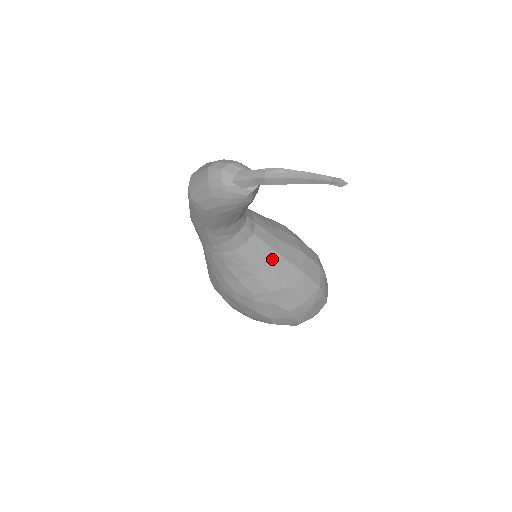
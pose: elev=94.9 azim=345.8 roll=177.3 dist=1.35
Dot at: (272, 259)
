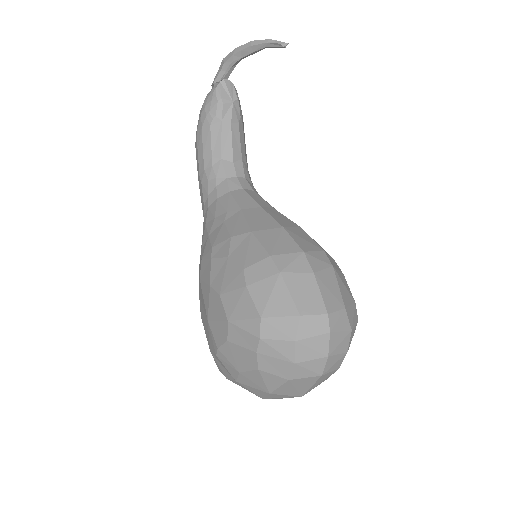
Dot at: (250, 208)
